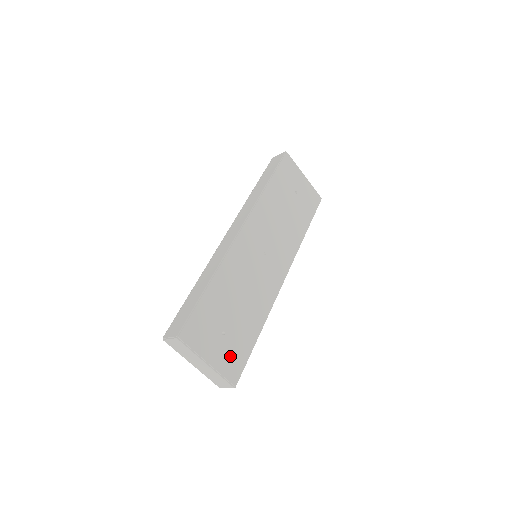
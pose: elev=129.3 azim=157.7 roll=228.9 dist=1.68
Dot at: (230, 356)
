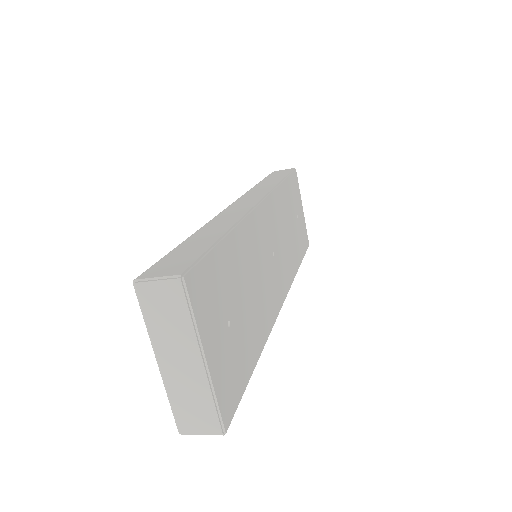
Dot at: (229, 370)
